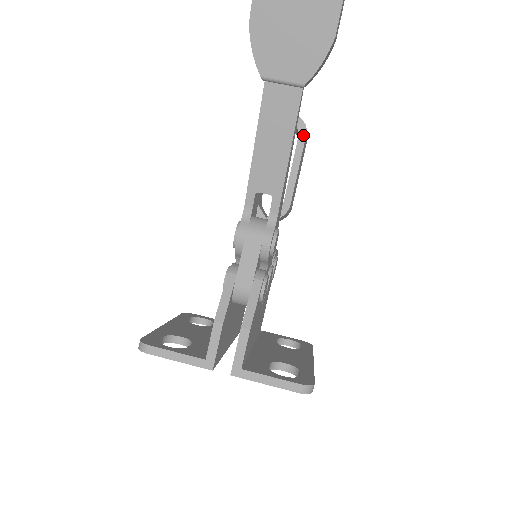
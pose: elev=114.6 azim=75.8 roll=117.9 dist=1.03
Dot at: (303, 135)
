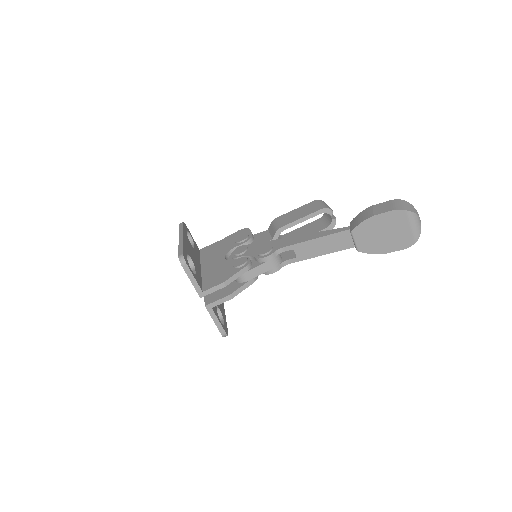
Dot at: (329, 229)
